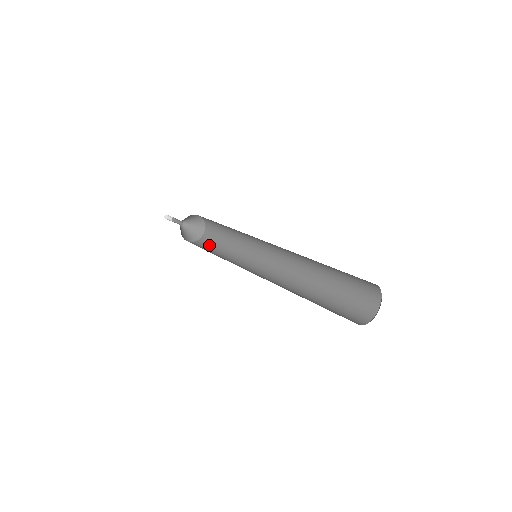
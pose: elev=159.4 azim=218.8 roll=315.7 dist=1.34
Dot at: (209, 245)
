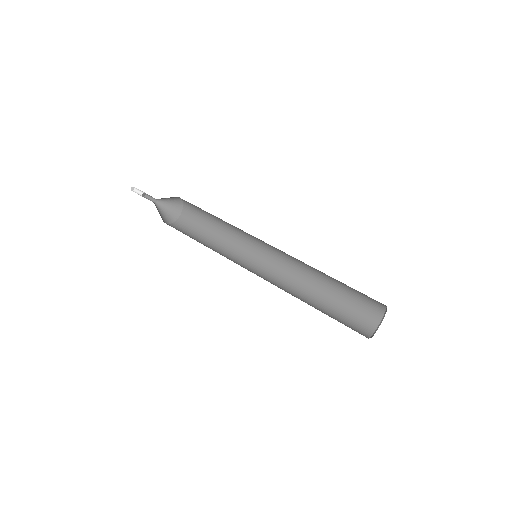
Dot at: (184, 232)
